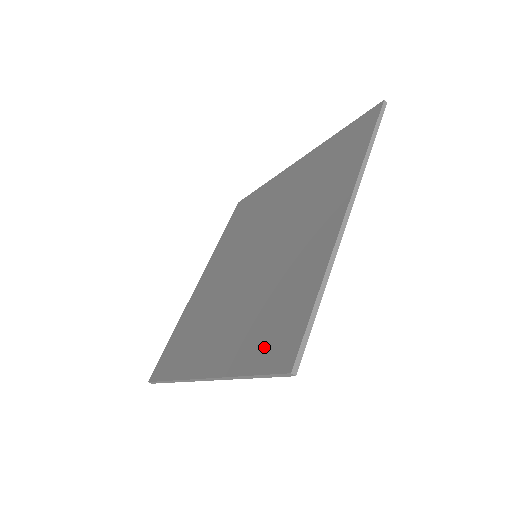
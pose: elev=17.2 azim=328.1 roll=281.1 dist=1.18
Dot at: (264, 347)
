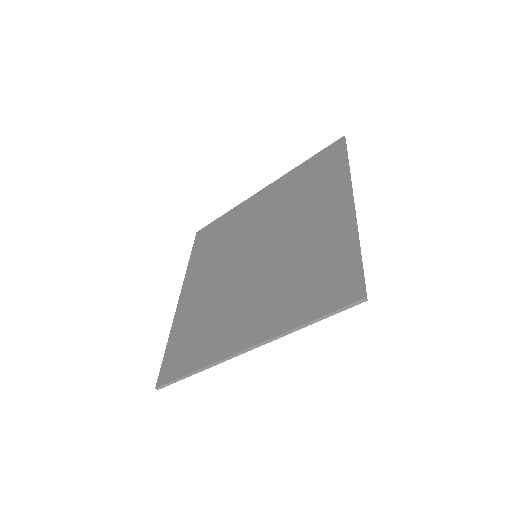
Dot at: (320, 298)
